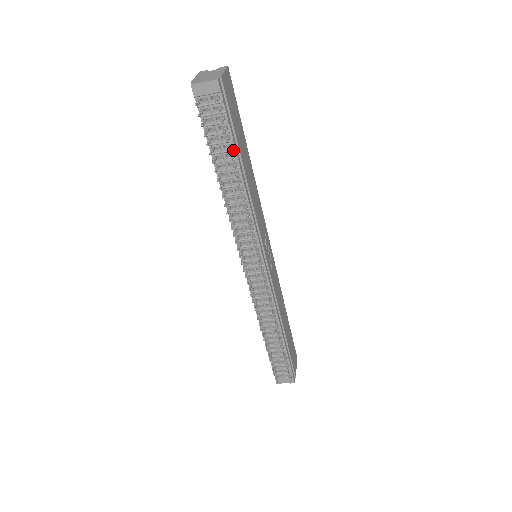
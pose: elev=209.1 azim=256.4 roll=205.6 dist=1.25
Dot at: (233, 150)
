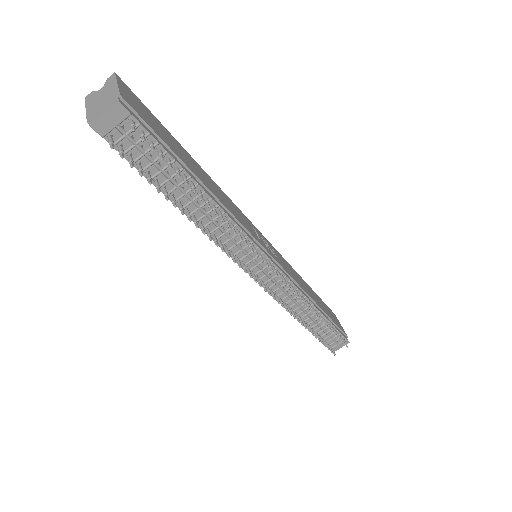
Dot at: (180, 170)
